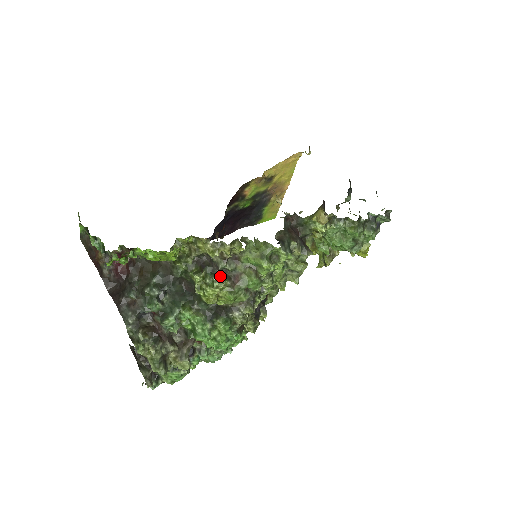
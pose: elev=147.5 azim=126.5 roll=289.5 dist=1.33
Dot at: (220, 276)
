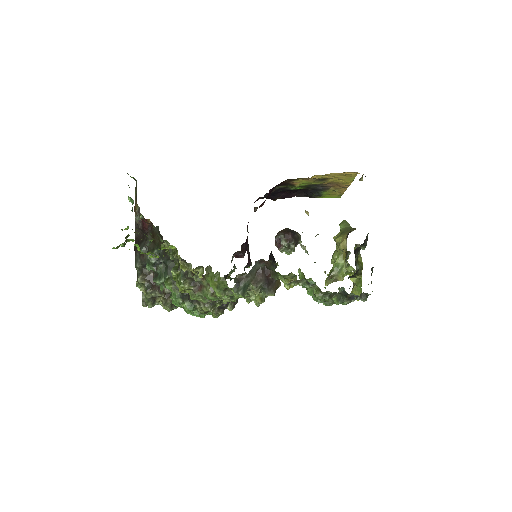
Dot at: (189, 280)
